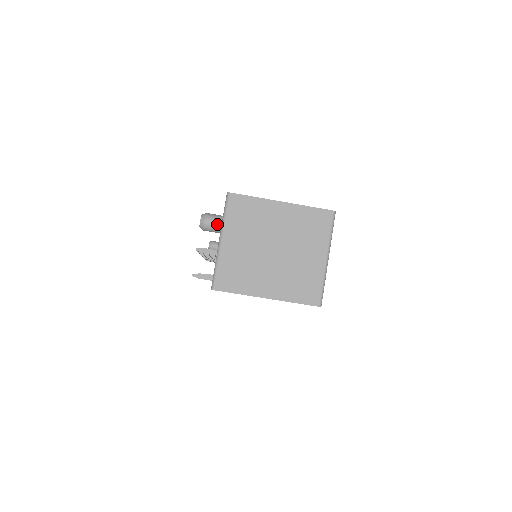
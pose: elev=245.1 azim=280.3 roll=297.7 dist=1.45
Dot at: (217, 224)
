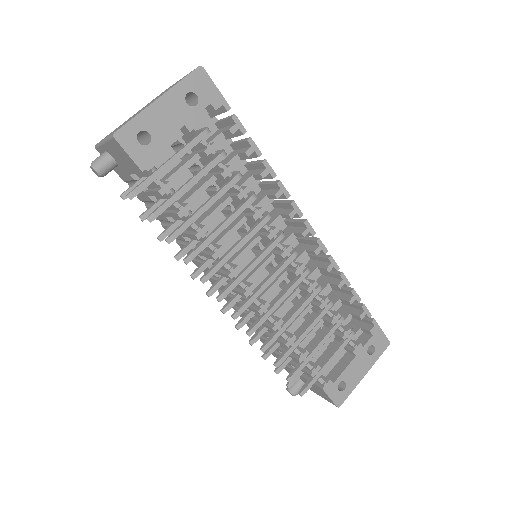
Dot at: (102, 154)
